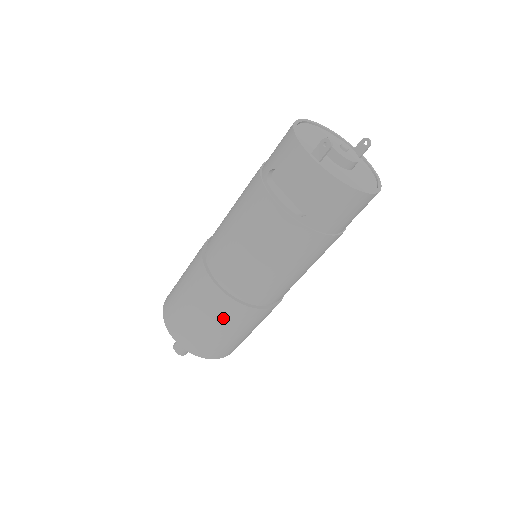
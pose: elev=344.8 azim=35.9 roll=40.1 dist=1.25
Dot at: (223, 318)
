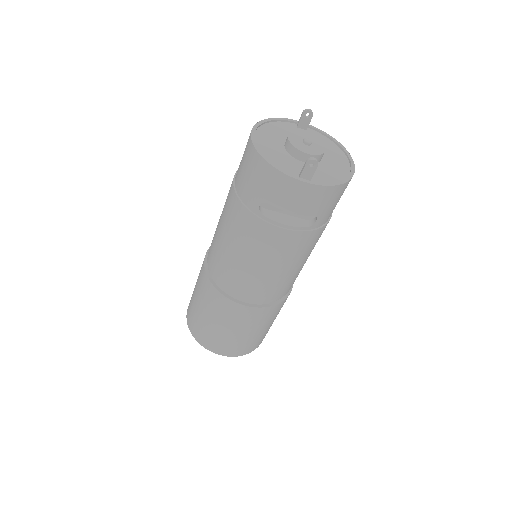
Dot at: (266, 321)
